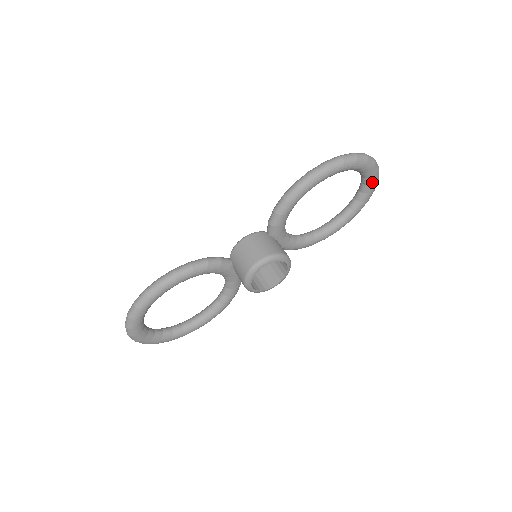
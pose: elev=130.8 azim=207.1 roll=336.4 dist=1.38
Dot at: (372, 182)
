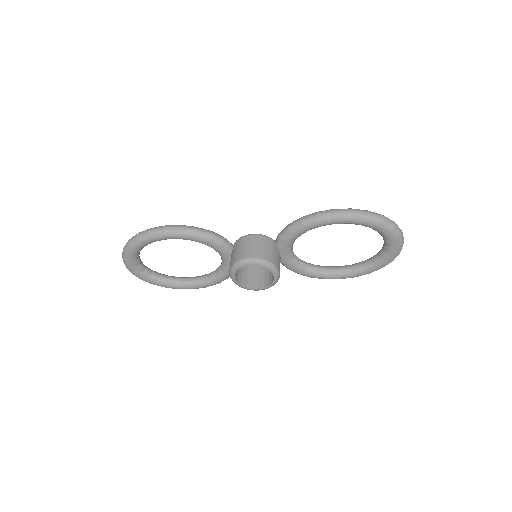
Dot at: (391, 252)
